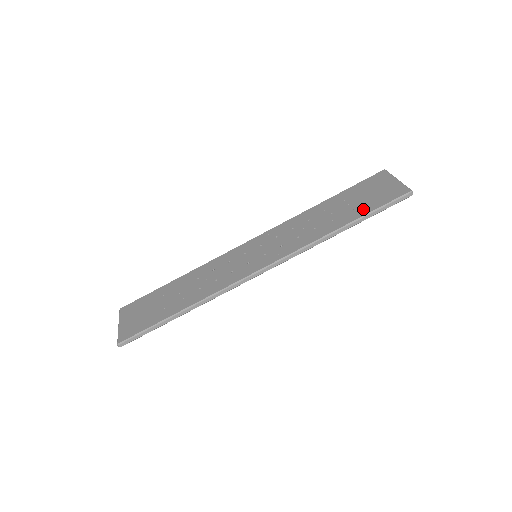
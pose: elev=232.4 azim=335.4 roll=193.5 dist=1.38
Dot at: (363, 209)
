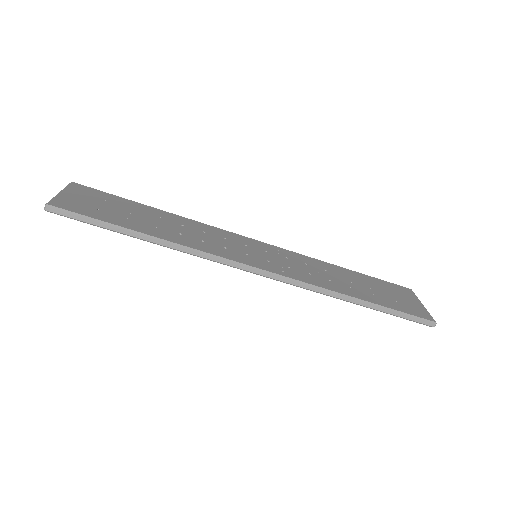
Dot at: (385, 301)
